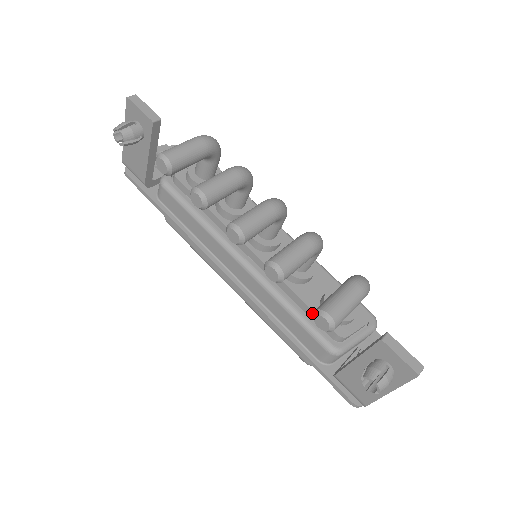
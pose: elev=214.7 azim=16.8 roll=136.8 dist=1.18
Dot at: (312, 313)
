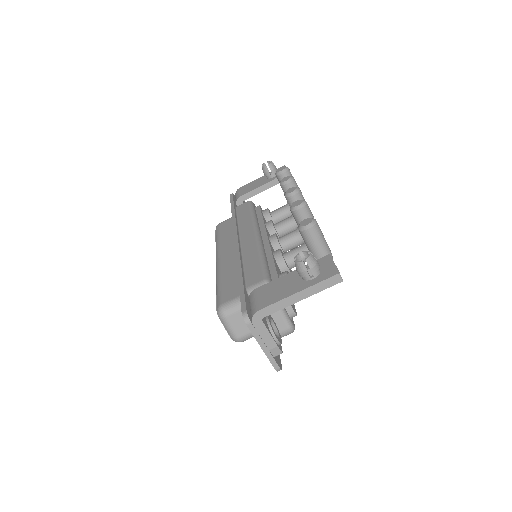
Dot at: (273, 268)
